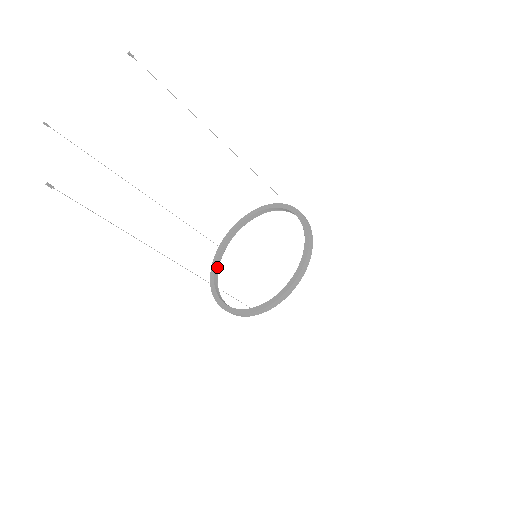
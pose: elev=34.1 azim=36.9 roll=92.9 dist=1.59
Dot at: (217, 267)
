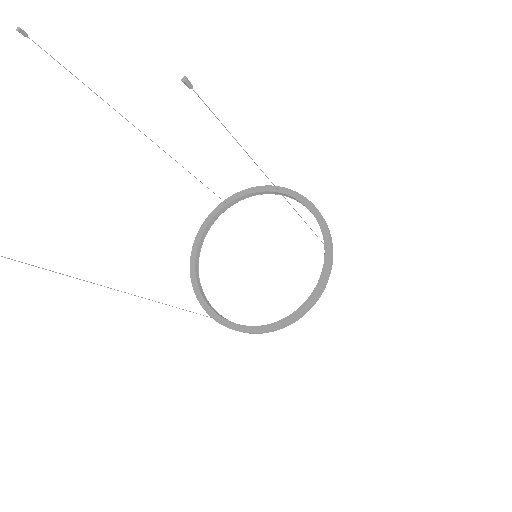
Dot at: (211, 224)
